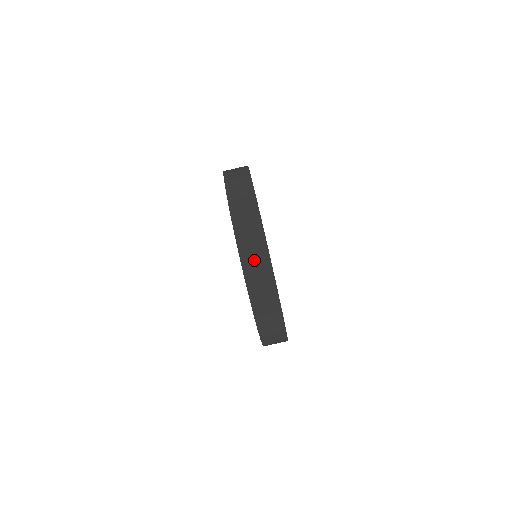
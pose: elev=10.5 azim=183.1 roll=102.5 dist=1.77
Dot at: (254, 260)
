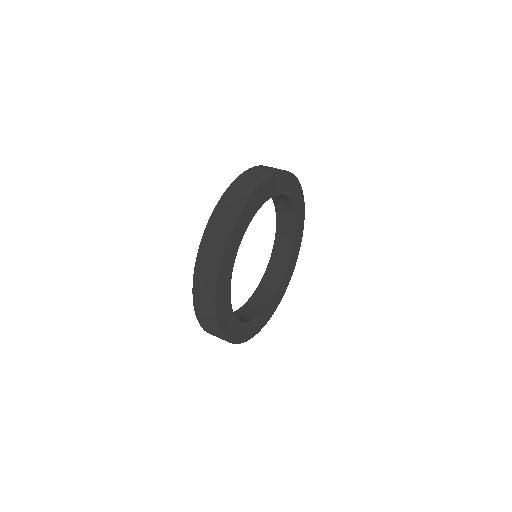
Dot at: (208, 258)
